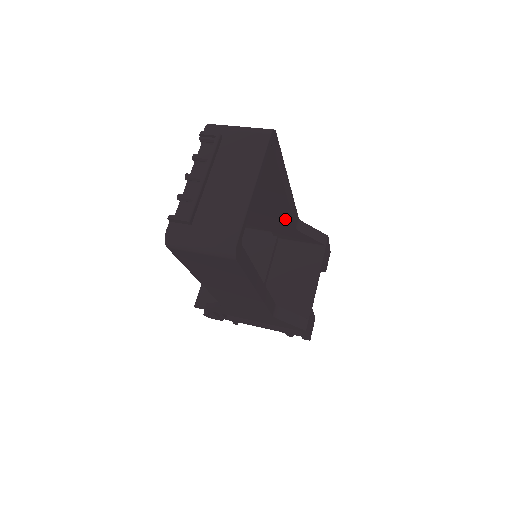
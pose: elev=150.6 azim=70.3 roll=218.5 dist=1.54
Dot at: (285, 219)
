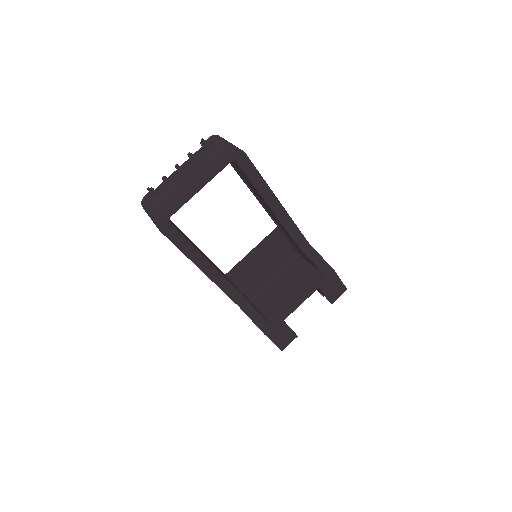
Dot at: (289, 236)
